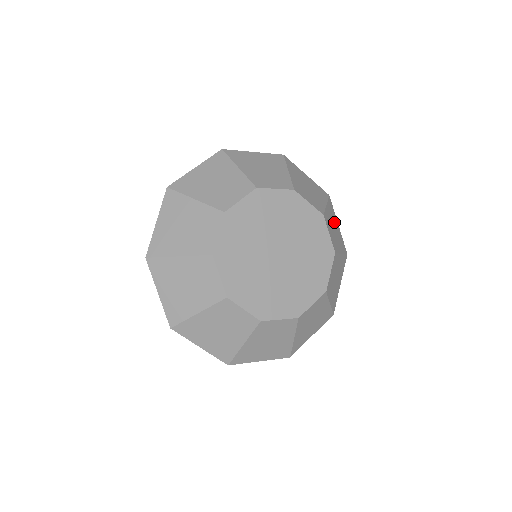
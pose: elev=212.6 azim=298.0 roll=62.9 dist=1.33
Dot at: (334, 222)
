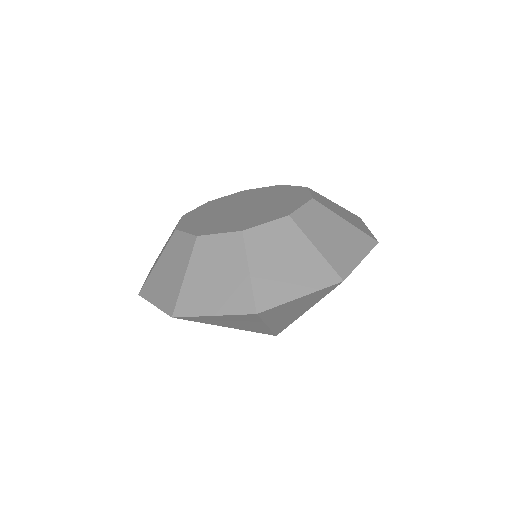
Dot at: occluded
